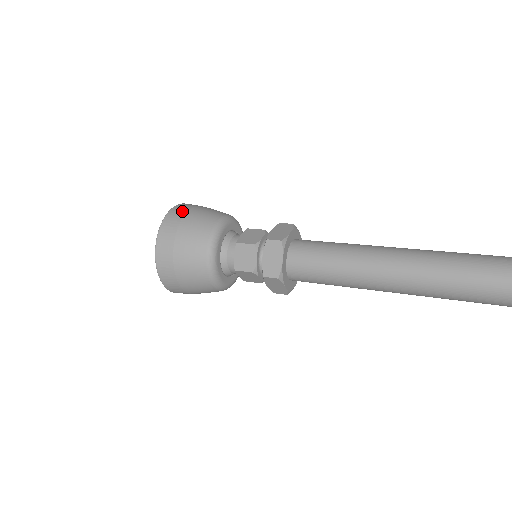
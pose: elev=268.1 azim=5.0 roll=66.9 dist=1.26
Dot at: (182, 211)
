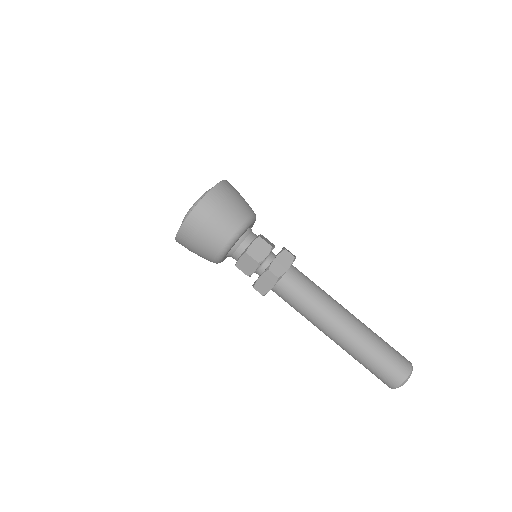
Dot at: (214, 204)
